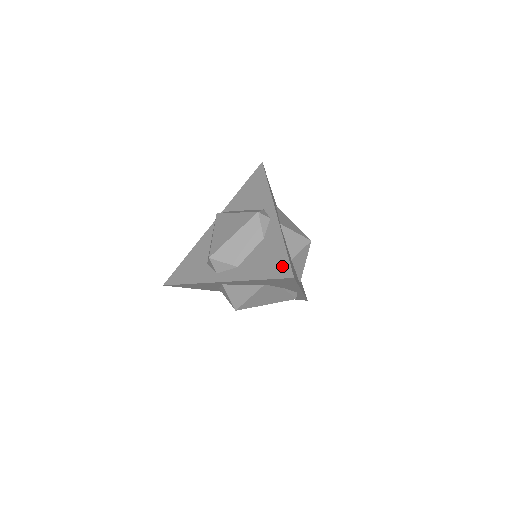
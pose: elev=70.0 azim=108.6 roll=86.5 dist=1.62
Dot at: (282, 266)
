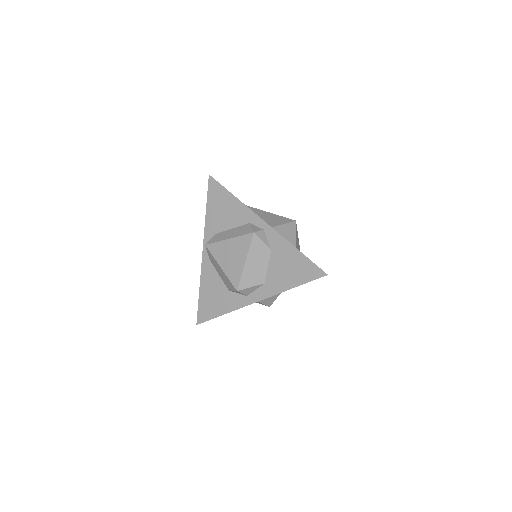
Dot at: (309, 269)
